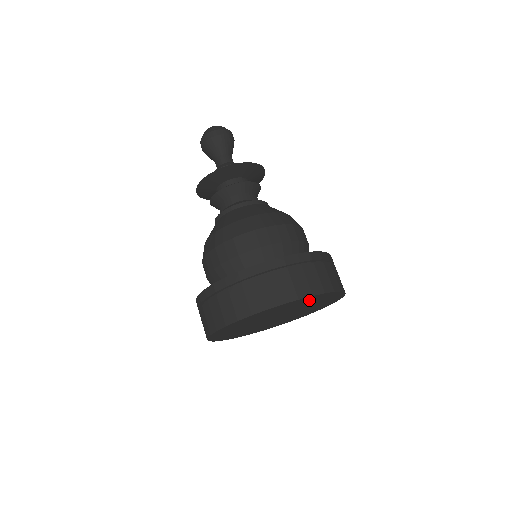
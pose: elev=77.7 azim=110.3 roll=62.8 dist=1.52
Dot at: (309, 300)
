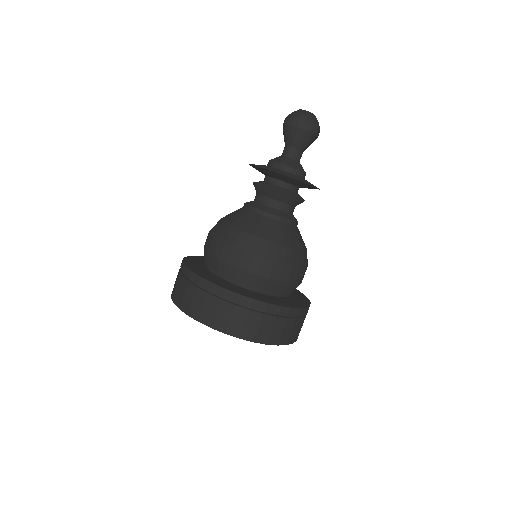
Dot at: occluded
